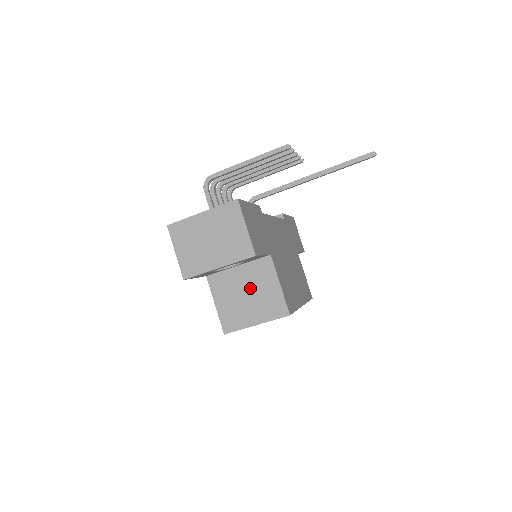
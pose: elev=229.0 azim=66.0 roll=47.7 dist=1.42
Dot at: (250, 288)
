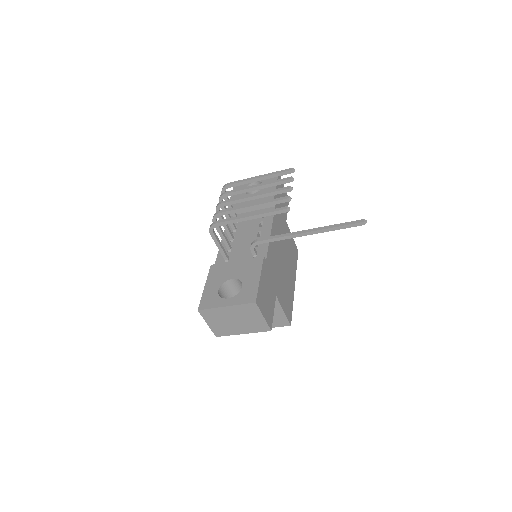
Dot at: occluded
